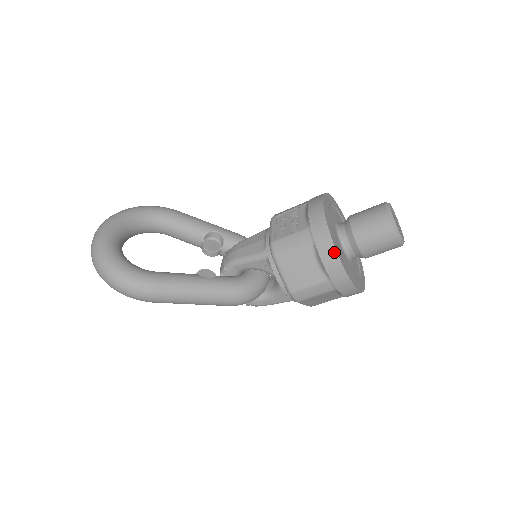
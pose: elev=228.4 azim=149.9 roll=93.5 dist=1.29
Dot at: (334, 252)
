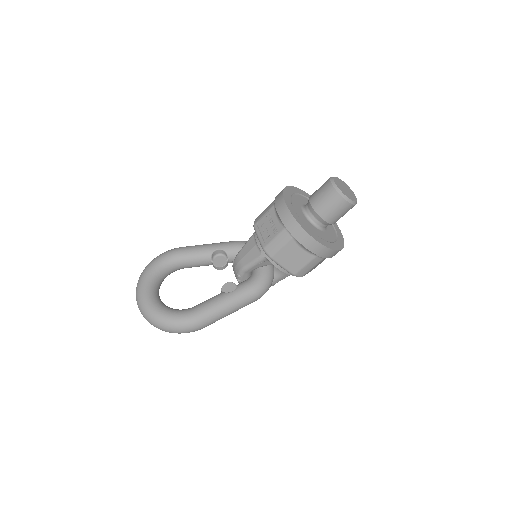
Dot at: (311, 238)
